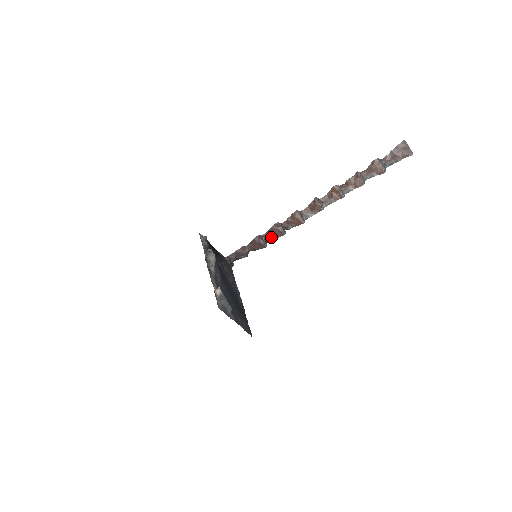
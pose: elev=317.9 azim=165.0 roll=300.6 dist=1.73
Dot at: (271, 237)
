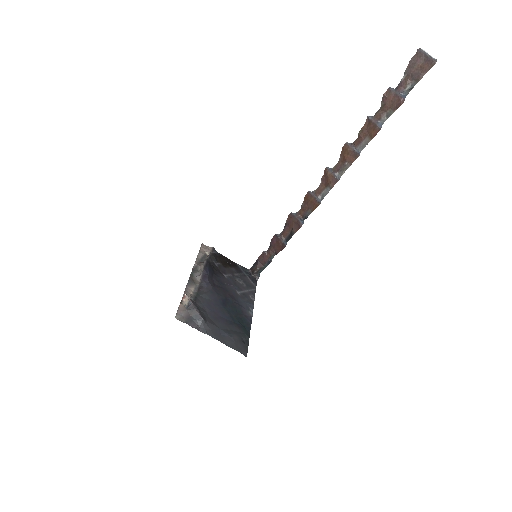
Dot at: (289, 233)
